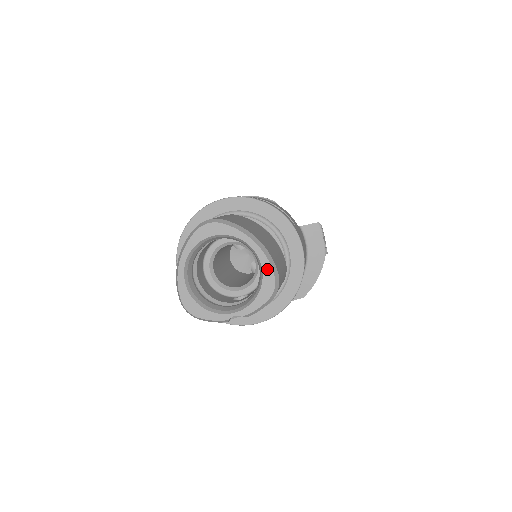
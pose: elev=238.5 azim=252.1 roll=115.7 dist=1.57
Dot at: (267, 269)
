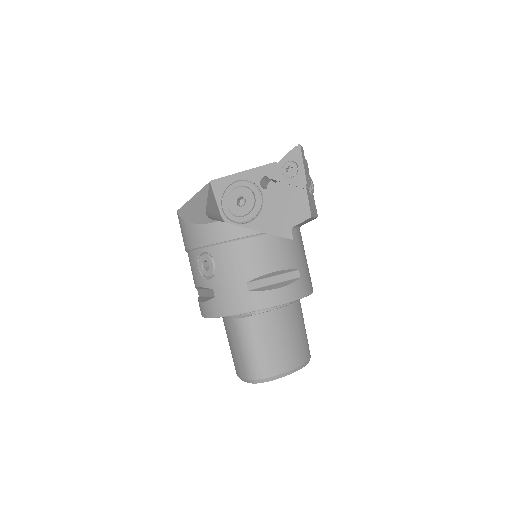
Dot at: occluded
